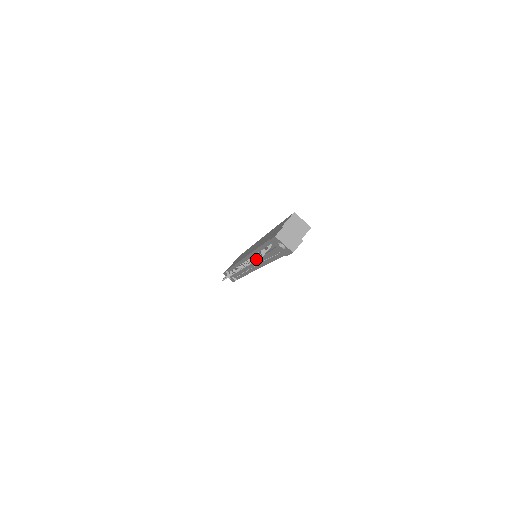
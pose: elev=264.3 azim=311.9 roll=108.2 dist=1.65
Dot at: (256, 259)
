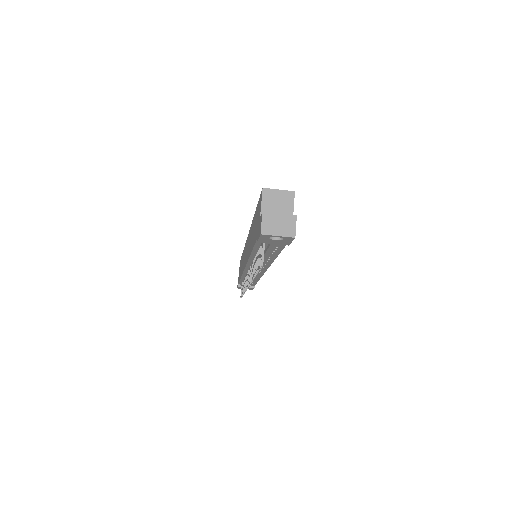
Dot at: occluded
